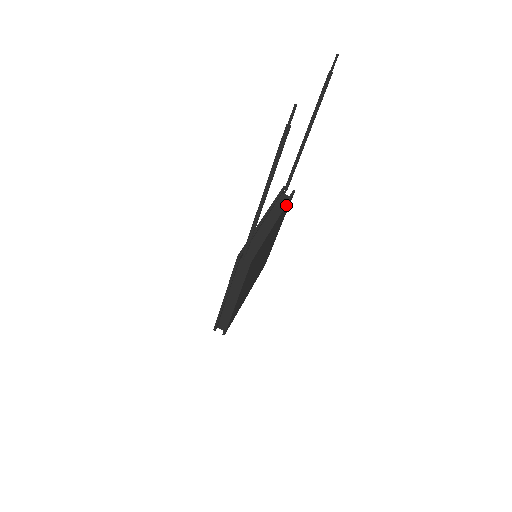
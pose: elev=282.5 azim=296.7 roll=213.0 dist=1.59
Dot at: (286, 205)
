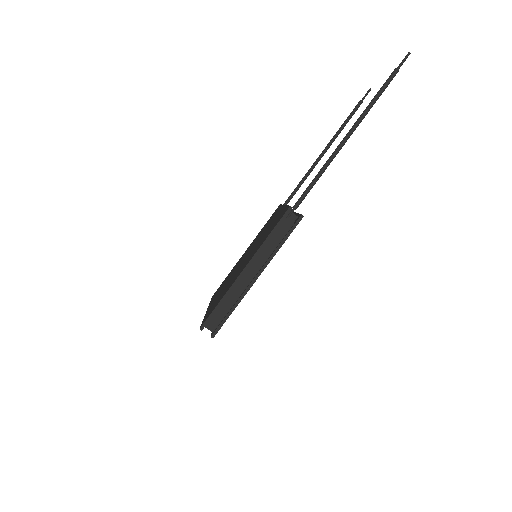
Dot at: occluded
